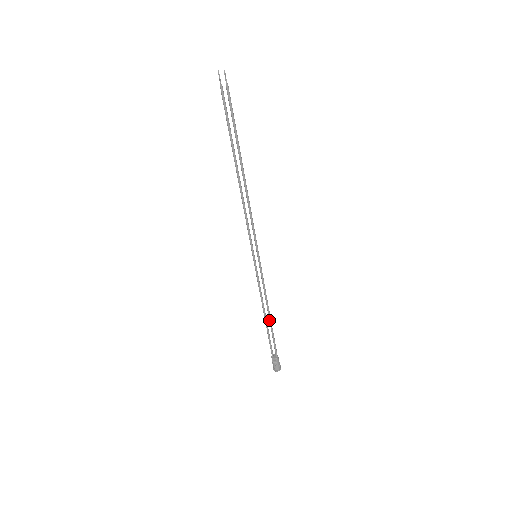
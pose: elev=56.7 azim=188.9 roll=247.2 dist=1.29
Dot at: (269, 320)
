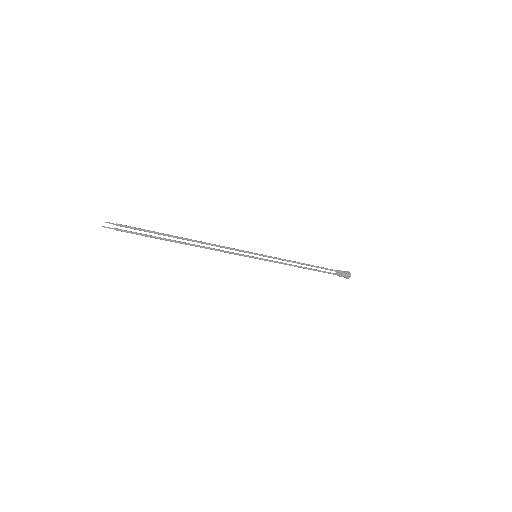
Dot at: occluded
